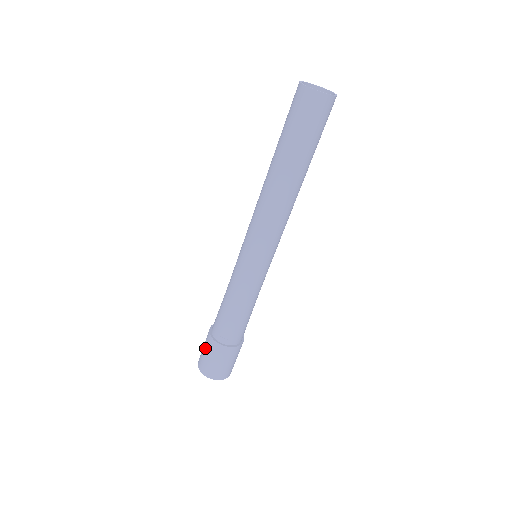
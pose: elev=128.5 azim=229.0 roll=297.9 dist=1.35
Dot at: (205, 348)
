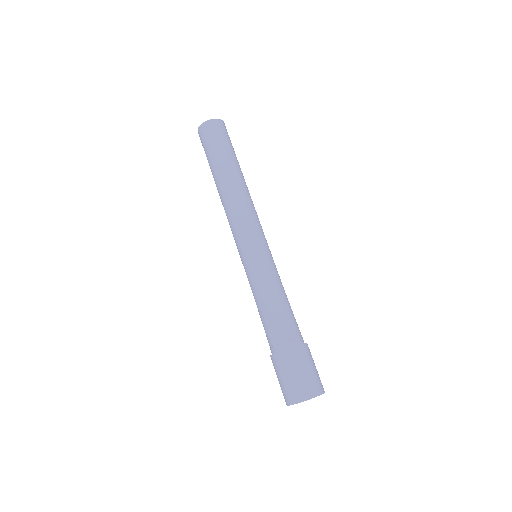
Dot at: (287, 371)
